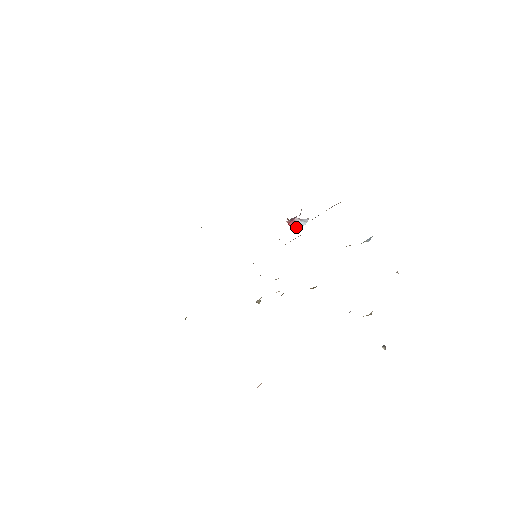
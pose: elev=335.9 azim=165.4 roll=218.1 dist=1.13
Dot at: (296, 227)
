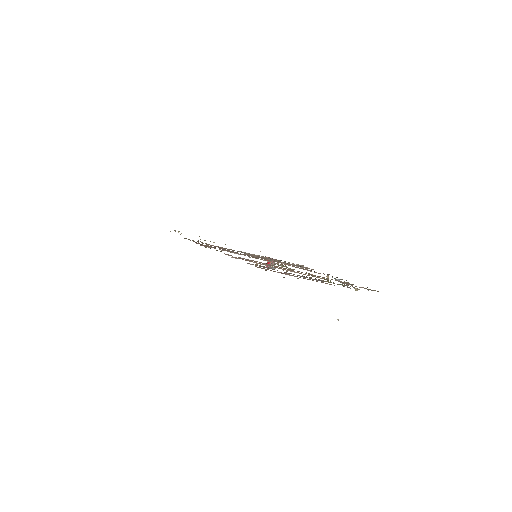
Dot at: occluded
